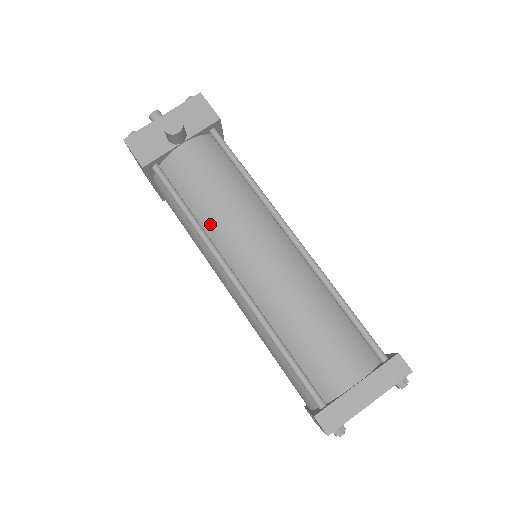
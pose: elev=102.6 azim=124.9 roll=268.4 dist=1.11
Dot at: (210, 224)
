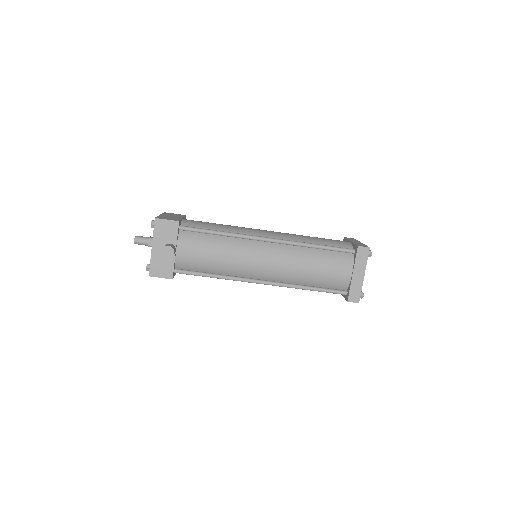
Dot at: (228, 271)
